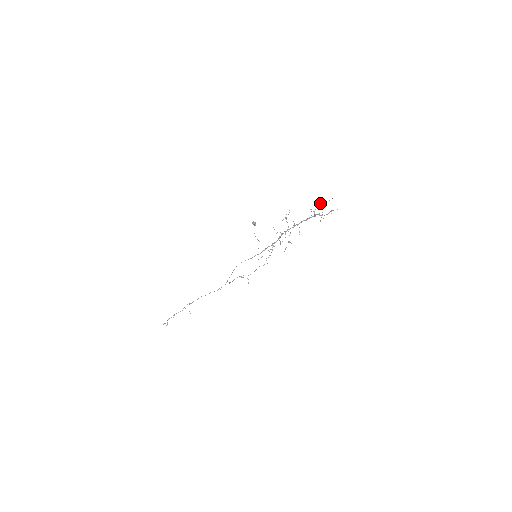
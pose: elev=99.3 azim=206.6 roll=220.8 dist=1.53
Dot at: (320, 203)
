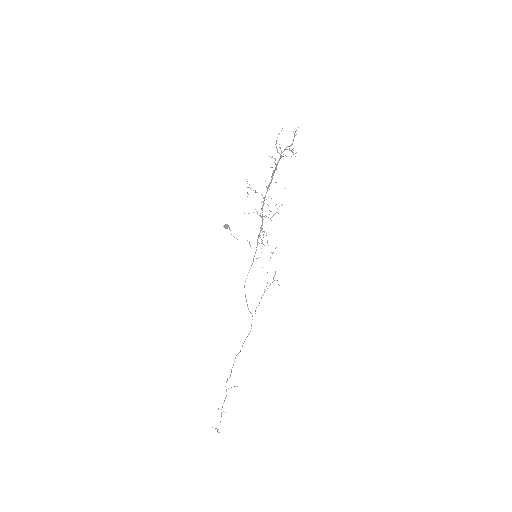
Dot at: occluded
